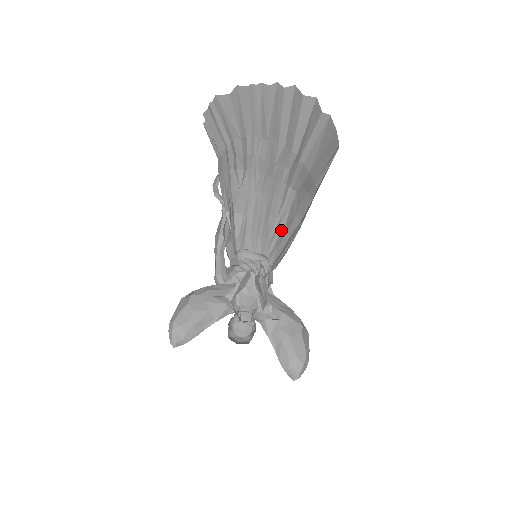
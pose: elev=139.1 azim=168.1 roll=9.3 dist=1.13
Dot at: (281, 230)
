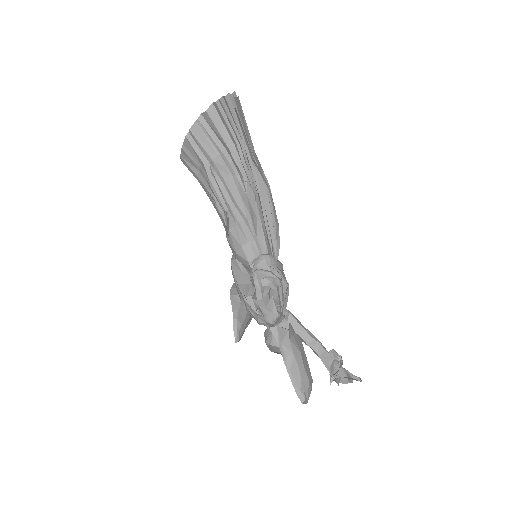
Dot at: (278, 233)
